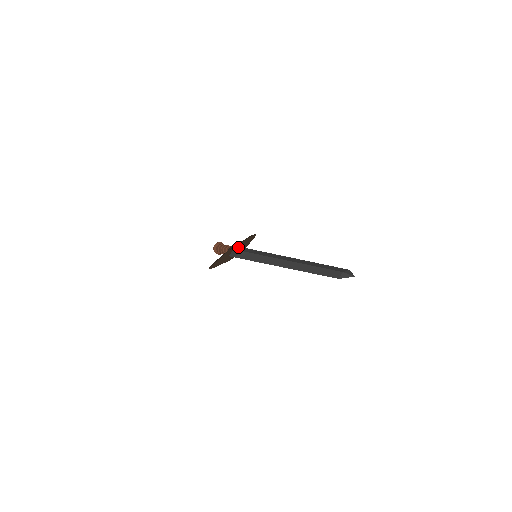
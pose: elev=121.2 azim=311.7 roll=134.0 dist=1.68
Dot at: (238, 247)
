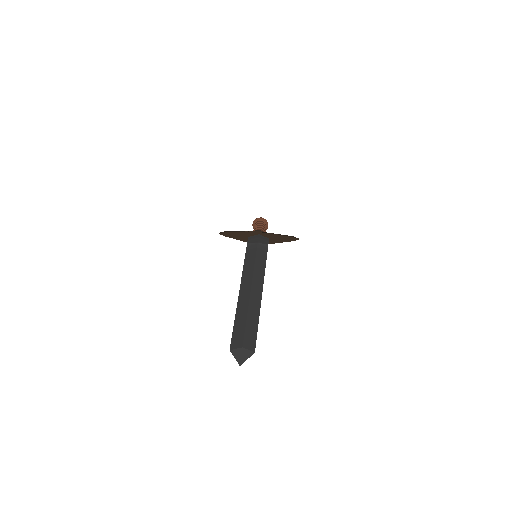
Dot at: (266, 236)
